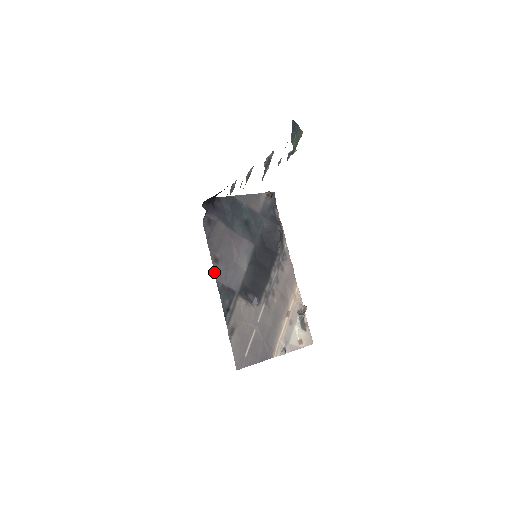
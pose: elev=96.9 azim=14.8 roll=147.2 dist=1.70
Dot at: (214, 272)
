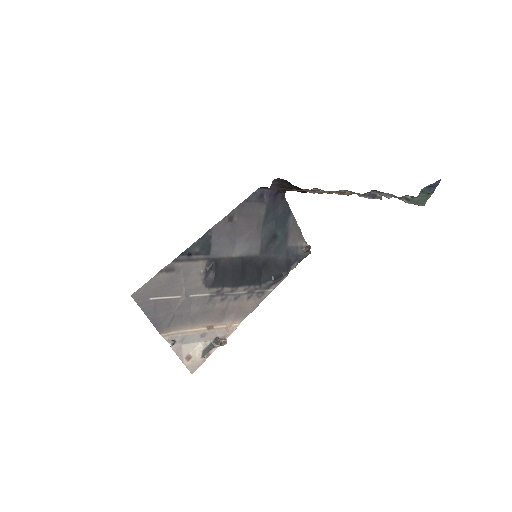
Dot at: (219, 221)
